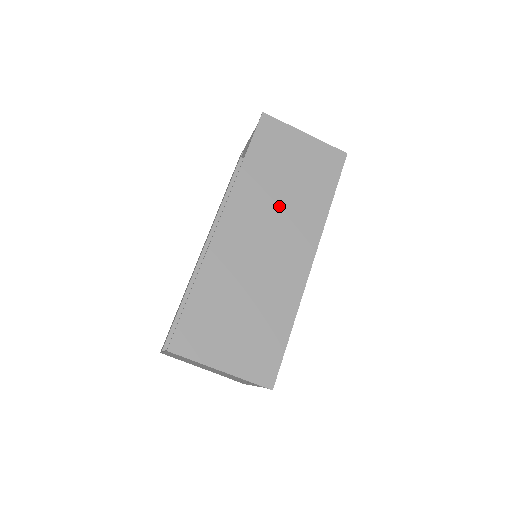
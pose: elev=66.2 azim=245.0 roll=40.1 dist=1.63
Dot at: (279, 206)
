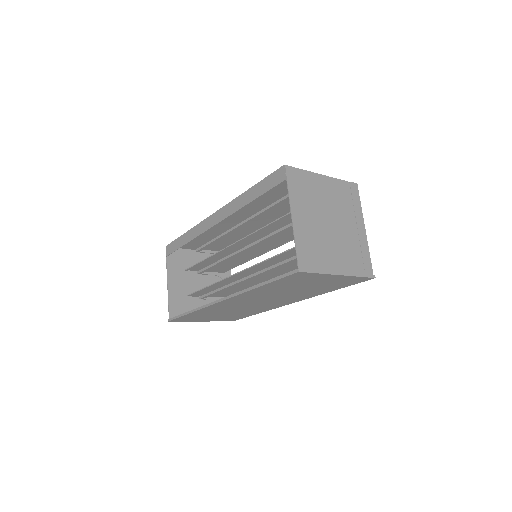
Dot at: (278, 296)
